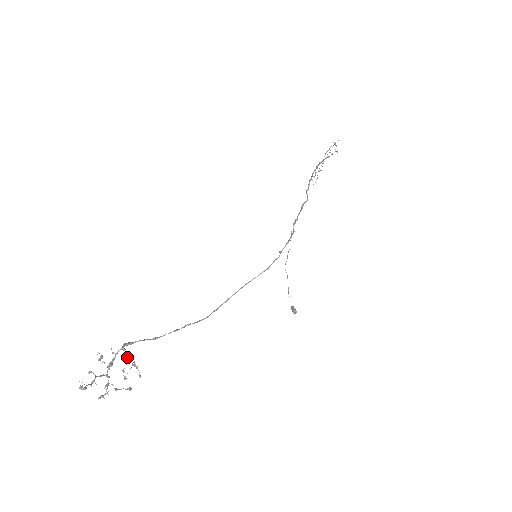
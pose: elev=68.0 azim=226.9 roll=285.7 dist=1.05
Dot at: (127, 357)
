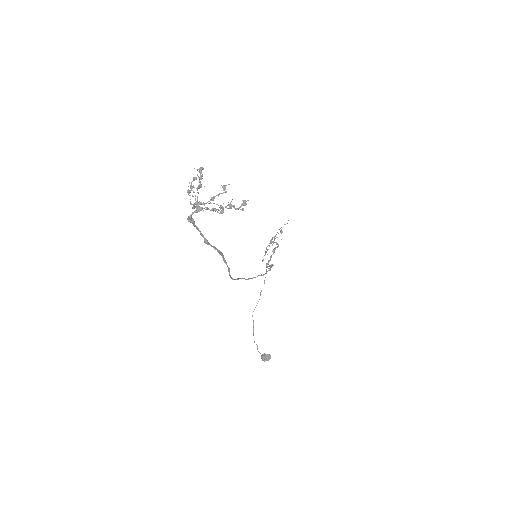
Dot at: occluded
